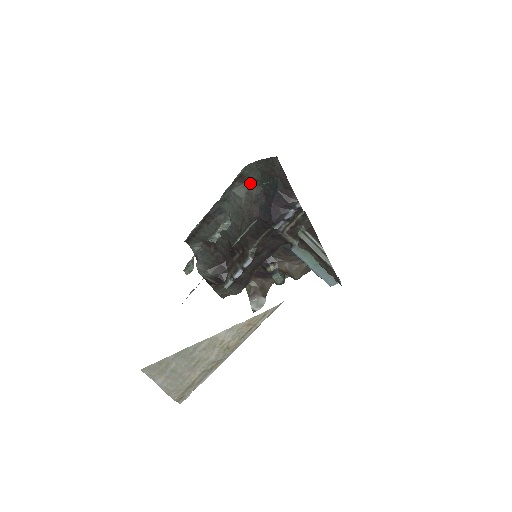
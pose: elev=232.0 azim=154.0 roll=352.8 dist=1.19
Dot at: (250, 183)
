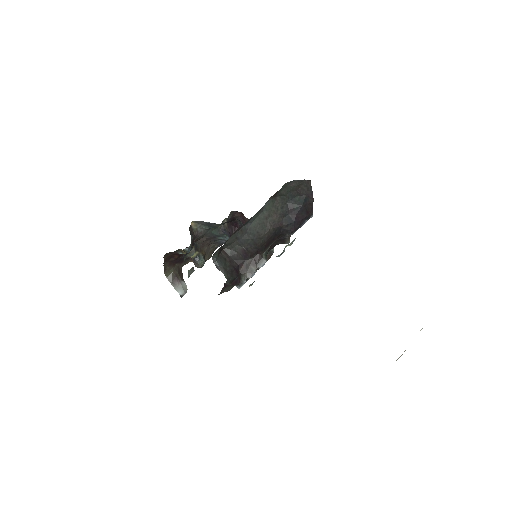
Dot at: (277, 197)
